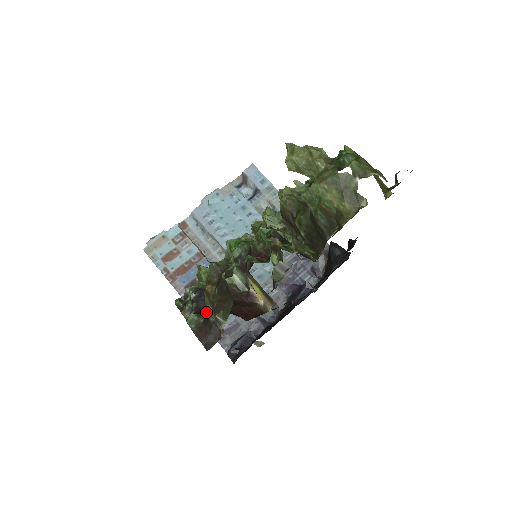
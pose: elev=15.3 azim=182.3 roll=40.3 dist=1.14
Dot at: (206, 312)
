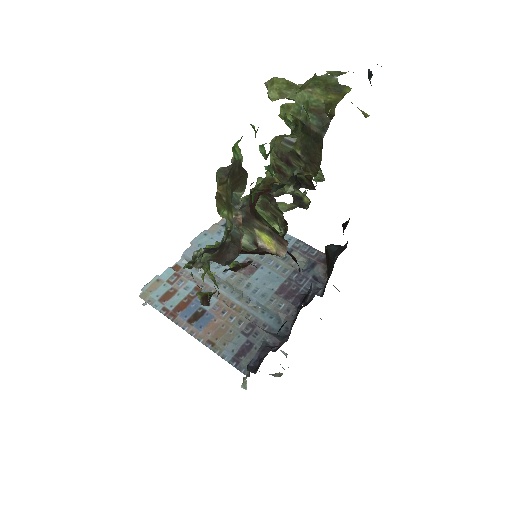
Dot at: (220, 244)
